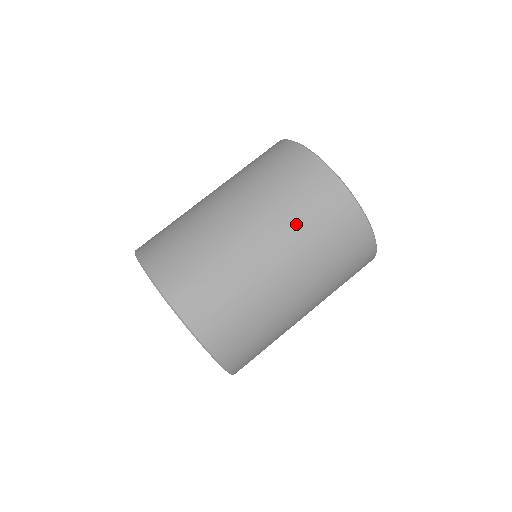
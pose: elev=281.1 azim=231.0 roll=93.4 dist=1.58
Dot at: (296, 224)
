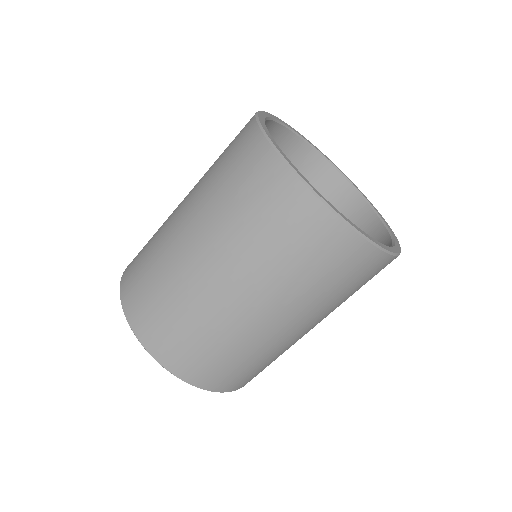
Dot at: (286, 279)
